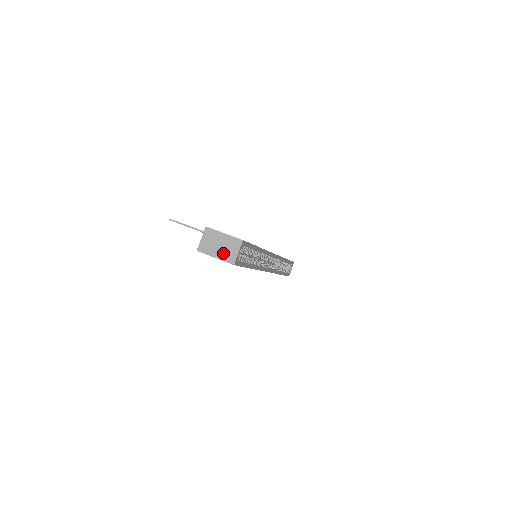
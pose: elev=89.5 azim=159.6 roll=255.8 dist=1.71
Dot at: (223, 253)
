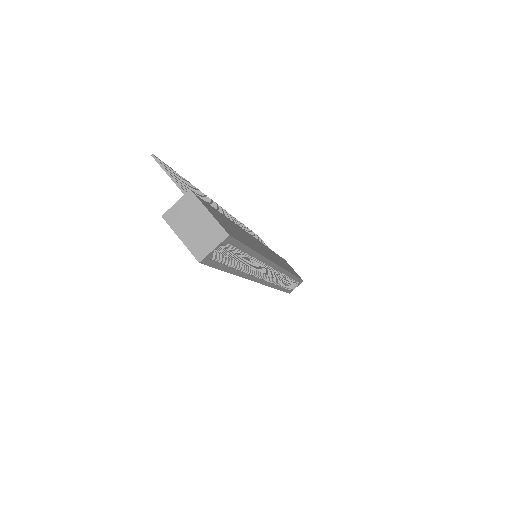
Dot at: (194, 238)
